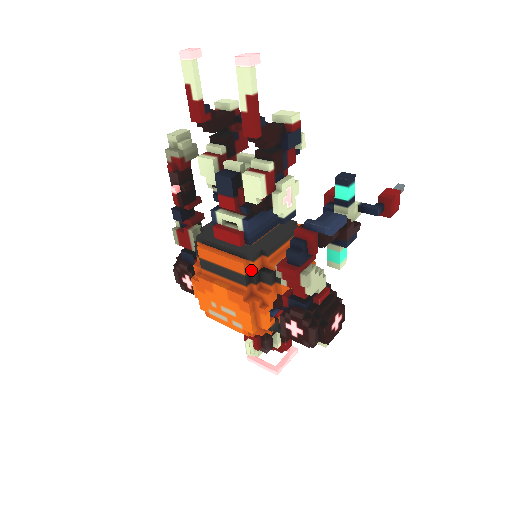
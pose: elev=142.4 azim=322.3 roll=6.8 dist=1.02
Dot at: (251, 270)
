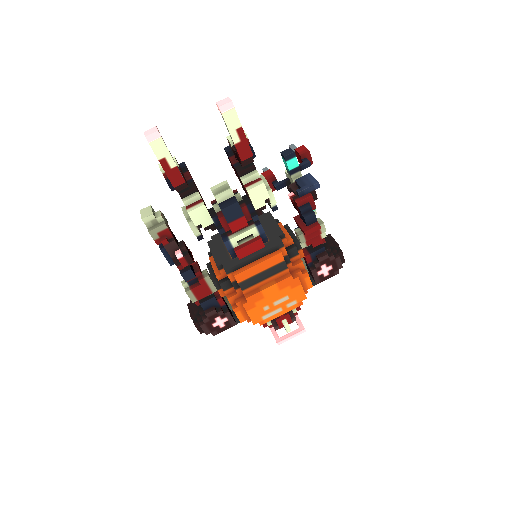
Dot at: (284, 254)
